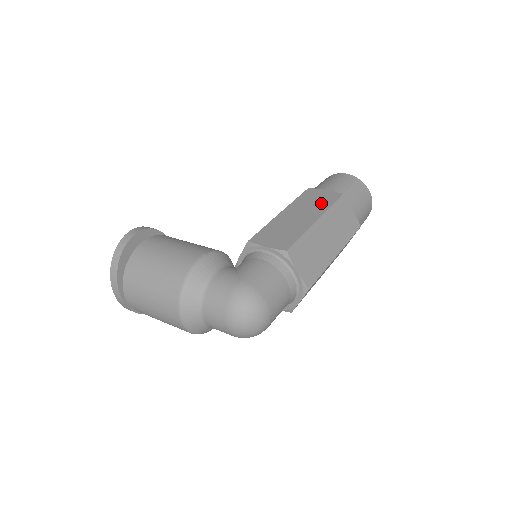
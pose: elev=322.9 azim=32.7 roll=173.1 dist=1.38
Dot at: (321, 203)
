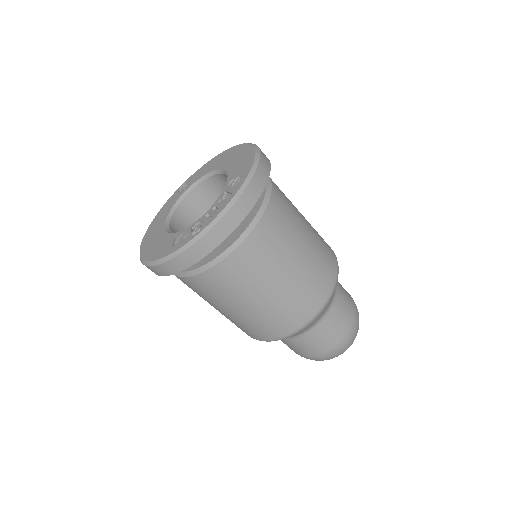
Dot at: occluded
